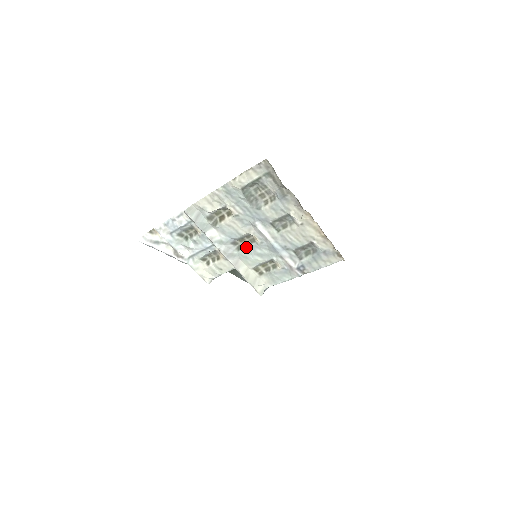
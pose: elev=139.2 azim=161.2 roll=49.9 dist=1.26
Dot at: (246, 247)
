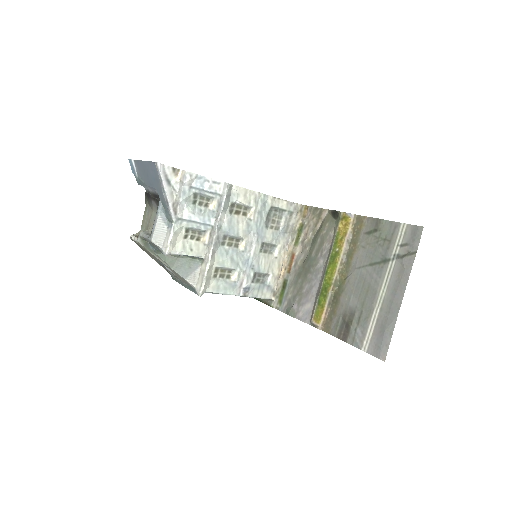
Dot at: (229, 247)
